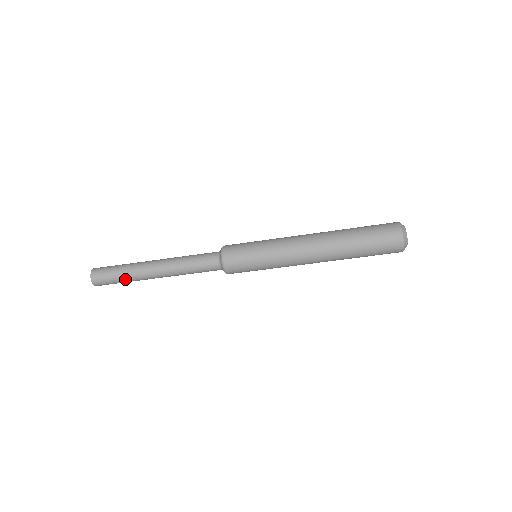
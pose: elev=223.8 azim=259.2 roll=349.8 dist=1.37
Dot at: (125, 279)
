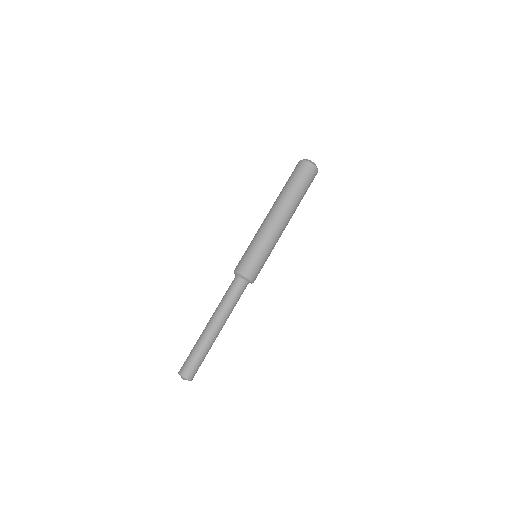
Dot at: (198, 350)
